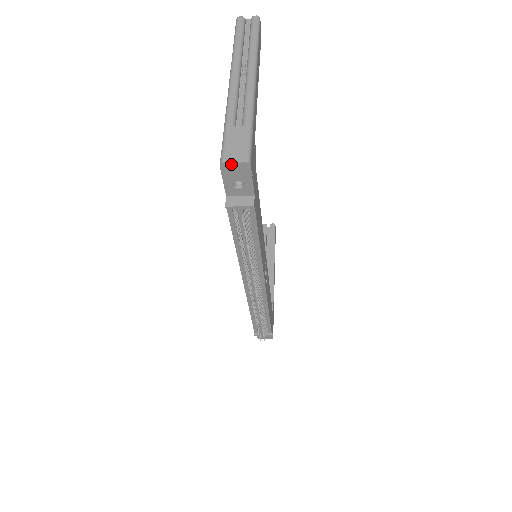
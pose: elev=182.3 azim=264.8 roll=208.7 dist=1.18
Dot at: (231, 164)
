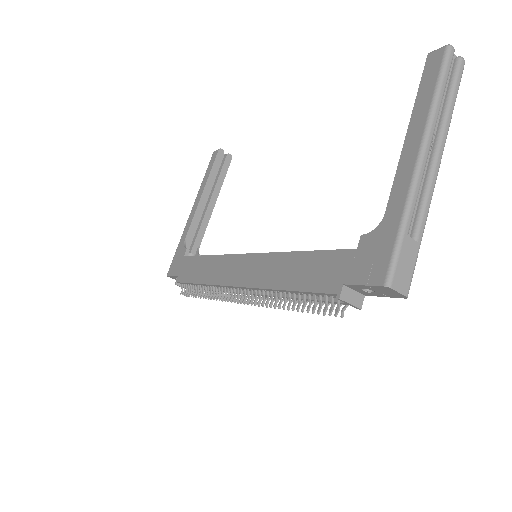
Dot at: (394, 291)
